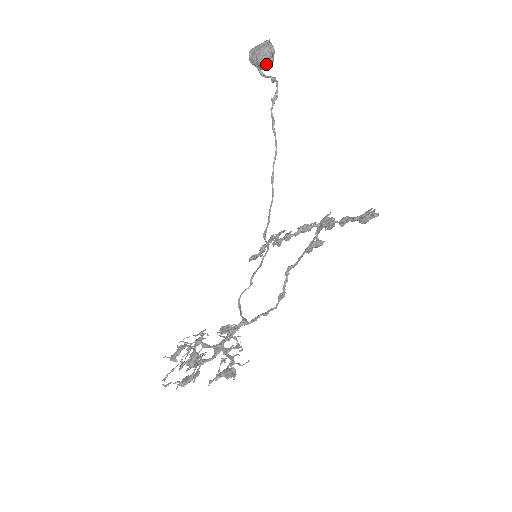
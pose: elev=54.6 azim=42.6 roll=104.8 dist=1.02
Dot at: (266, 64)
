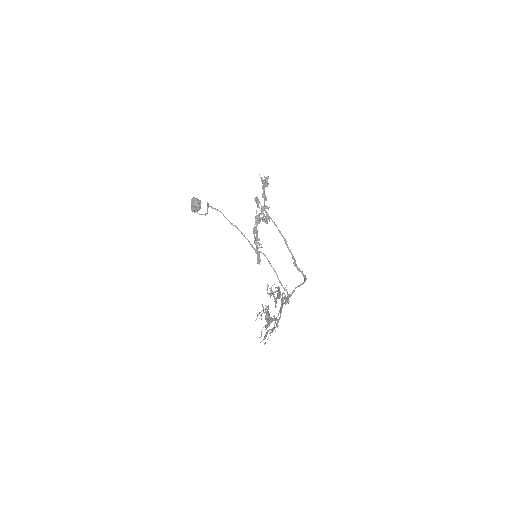
Dot at: (198, 203)
